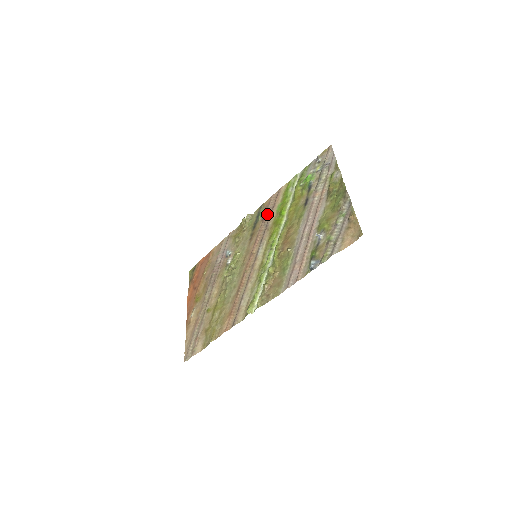
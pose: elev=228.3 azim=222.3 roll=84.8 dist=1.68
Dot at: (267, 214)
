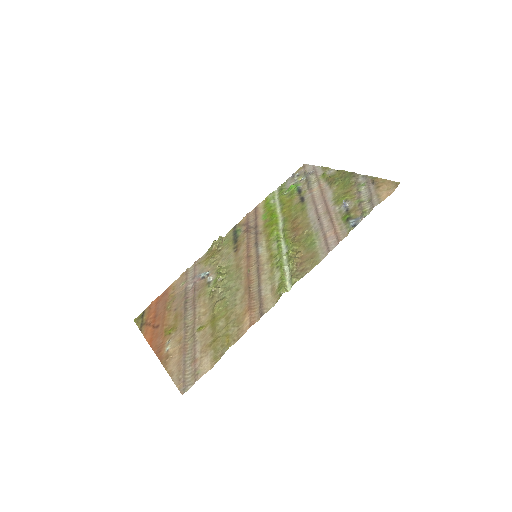
Dot at: (250, 226)
